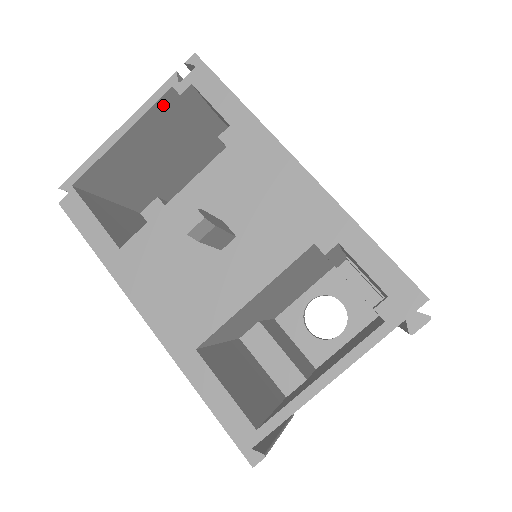
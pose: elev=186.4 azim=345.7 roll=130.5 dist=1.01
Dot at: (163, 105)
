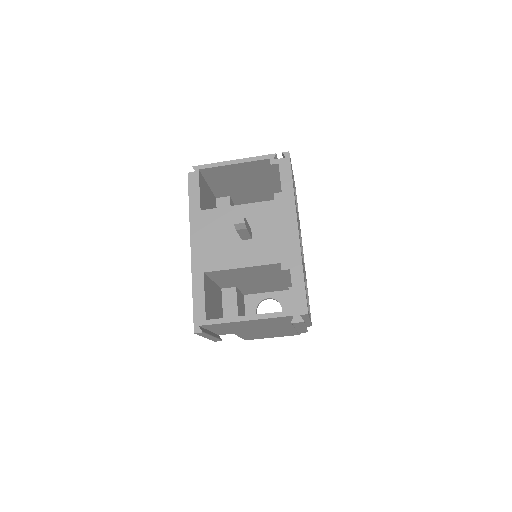
Dot at: (261, 163)
